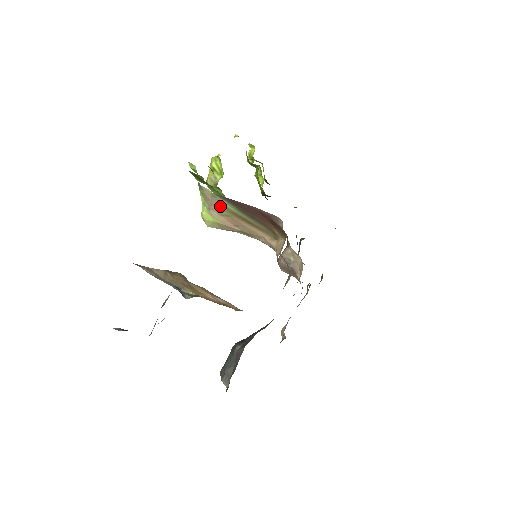
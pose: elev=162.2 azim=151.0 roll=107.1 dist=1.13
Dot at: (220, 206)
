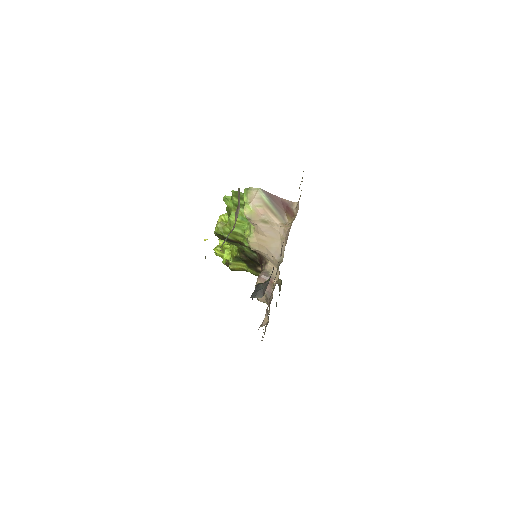
Dot at: (259, 198)
